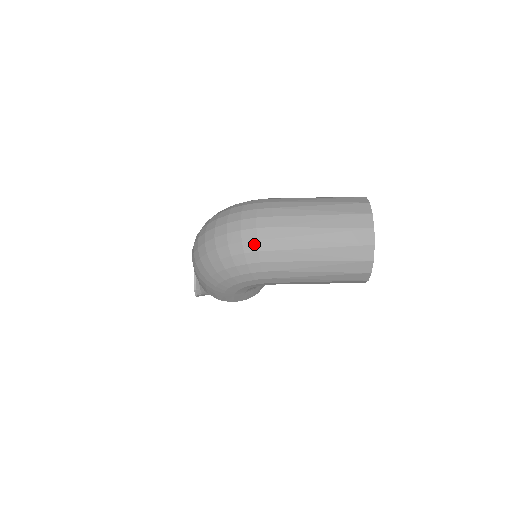
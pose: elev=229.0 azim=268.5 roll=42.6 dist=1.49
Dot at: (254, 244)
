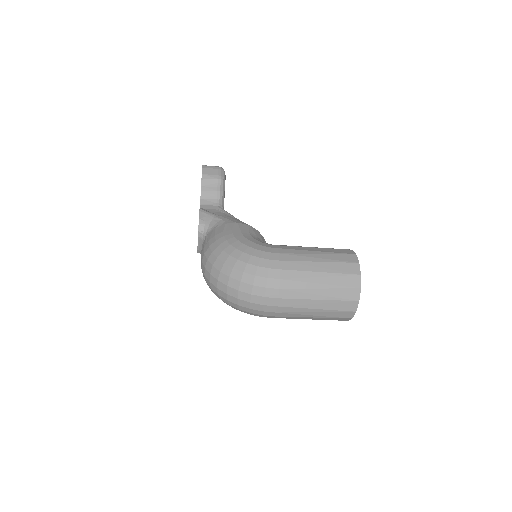
Dot at: (260, 312)
